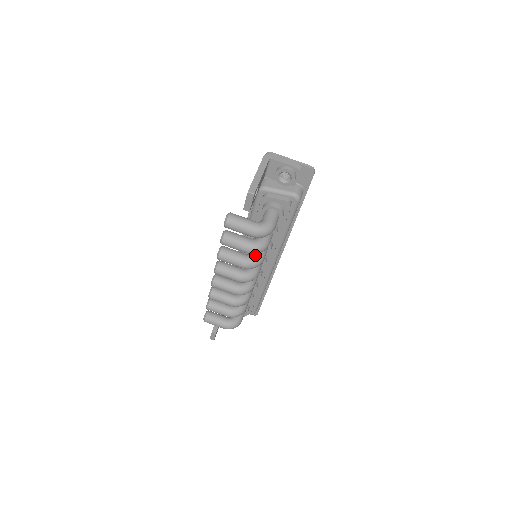
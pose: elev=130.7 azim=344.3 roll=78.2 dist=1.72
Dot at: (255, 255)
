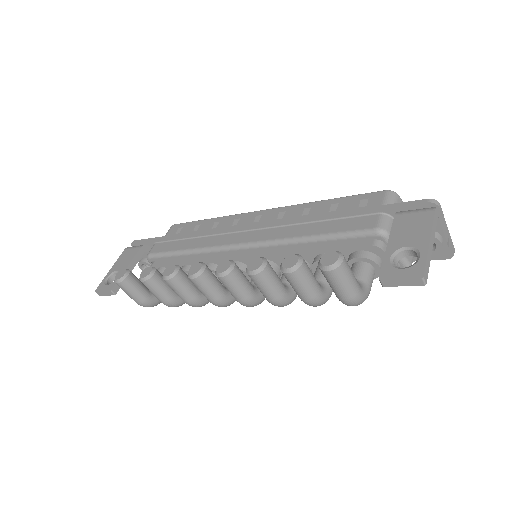
Dot at: (294, 292)
